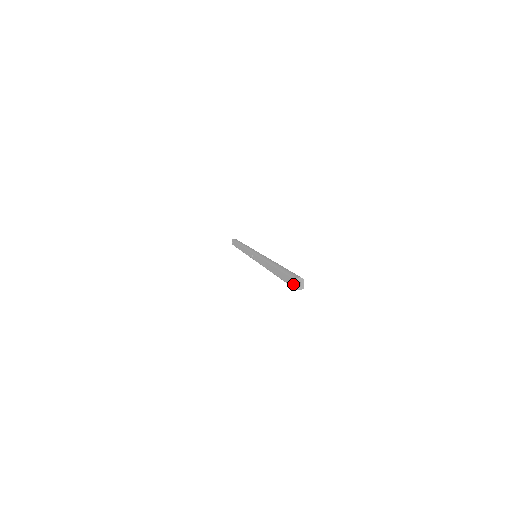
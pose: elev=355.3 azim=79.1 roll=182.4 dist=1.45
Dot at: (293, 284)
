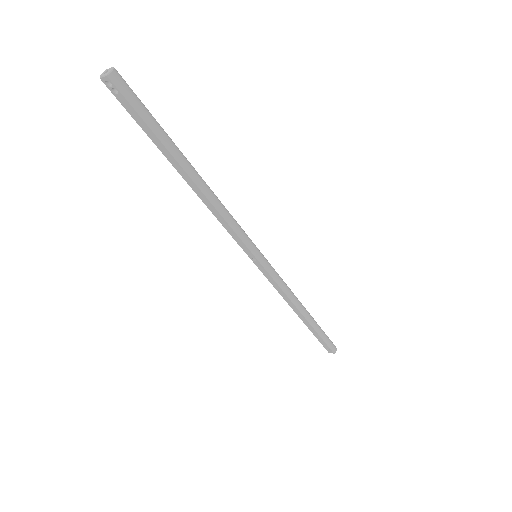
Dot at: (329, 351)
